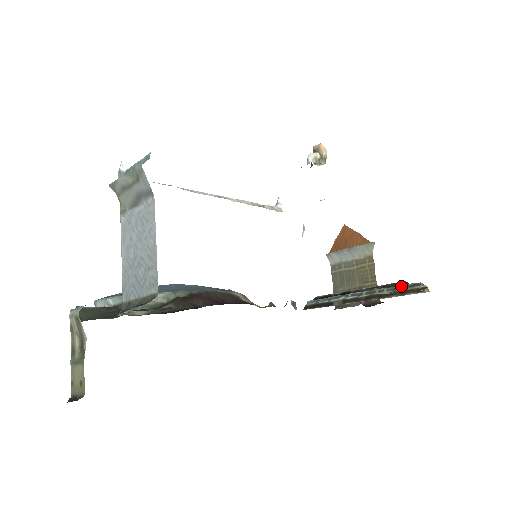
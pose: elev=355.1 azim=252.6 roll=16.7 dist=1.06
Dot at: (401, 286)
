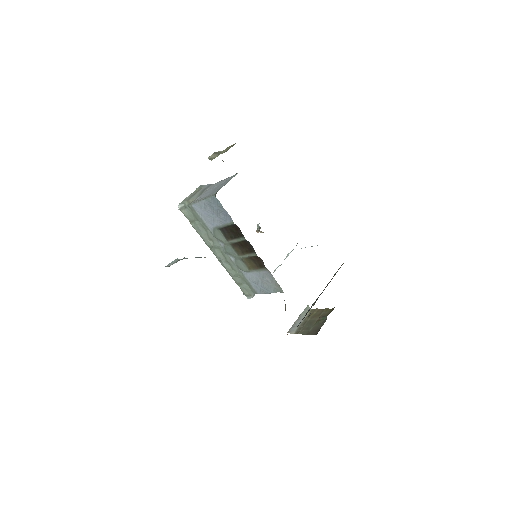
Dot at: occluded
